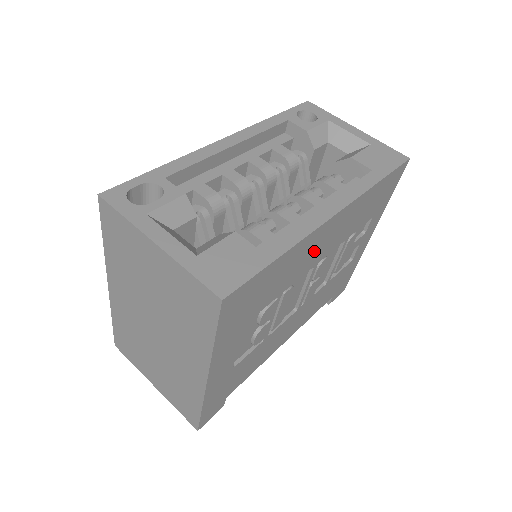
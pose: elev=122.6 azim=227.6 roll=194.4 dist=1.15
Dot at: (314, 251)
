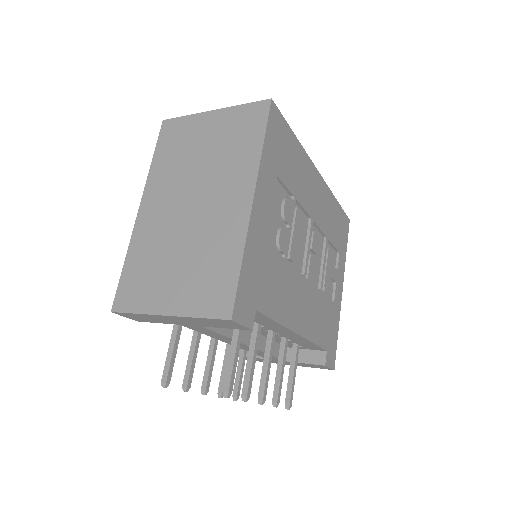
Dot at: (310, 191)
